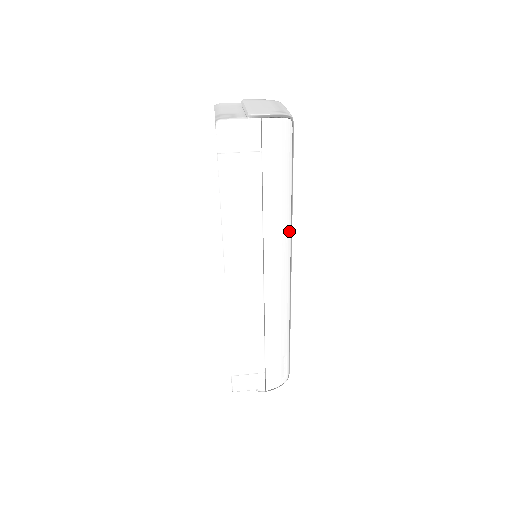
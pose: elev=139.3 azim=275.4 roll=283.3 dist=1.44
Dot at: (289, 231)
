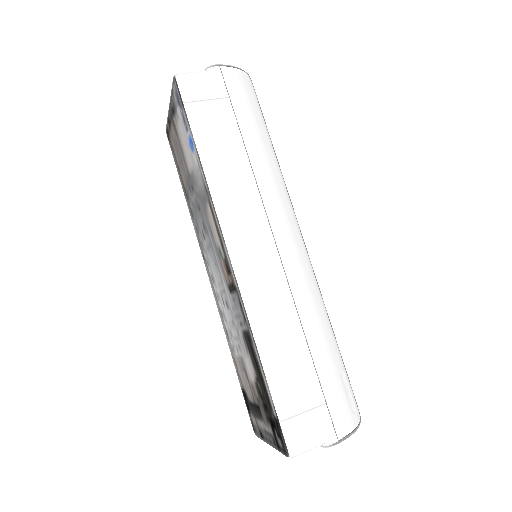
Dot at: (285, 190)
